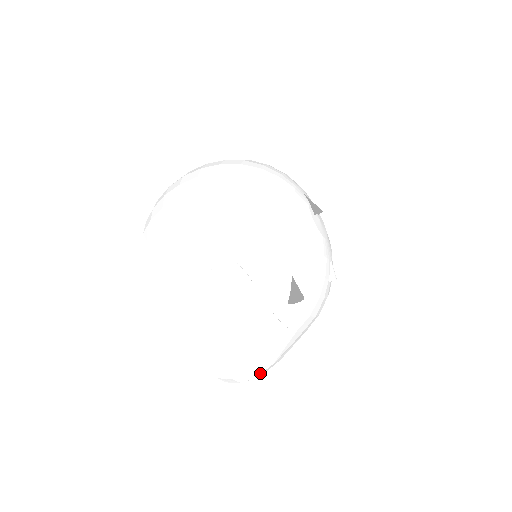
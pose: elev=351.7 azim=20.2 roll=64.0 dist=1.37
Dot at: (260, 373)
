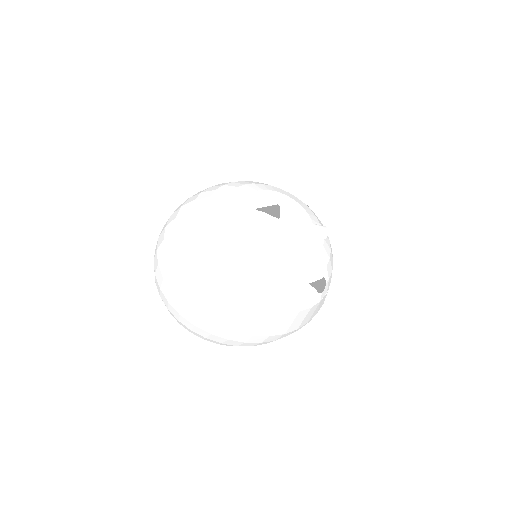
Dot at: occluded
